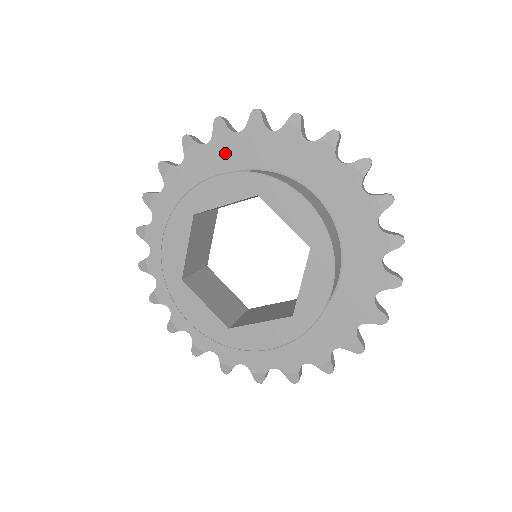
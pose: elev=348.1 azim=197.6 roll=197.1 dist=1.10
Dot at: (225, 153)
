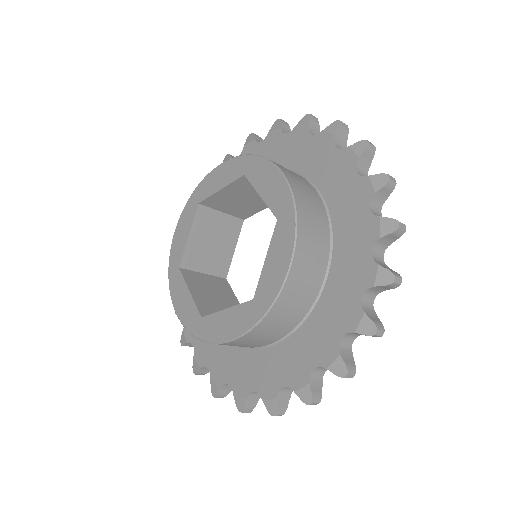
Dot at: occluded
